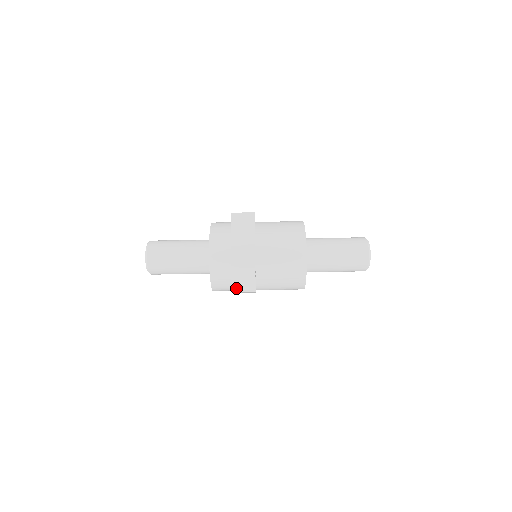
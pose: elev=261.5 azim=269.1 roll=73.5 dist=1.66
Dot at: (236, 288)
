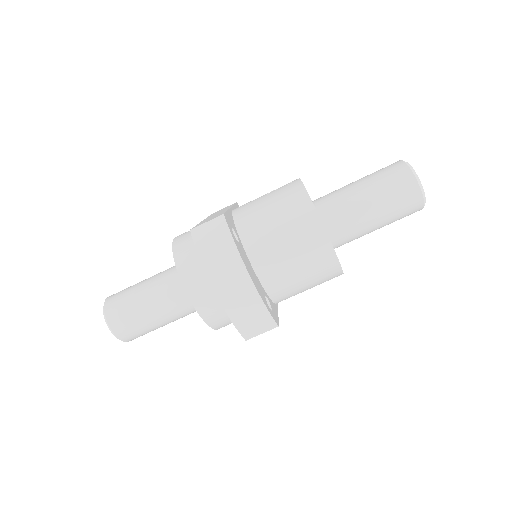
Dot at: (248, 334)
